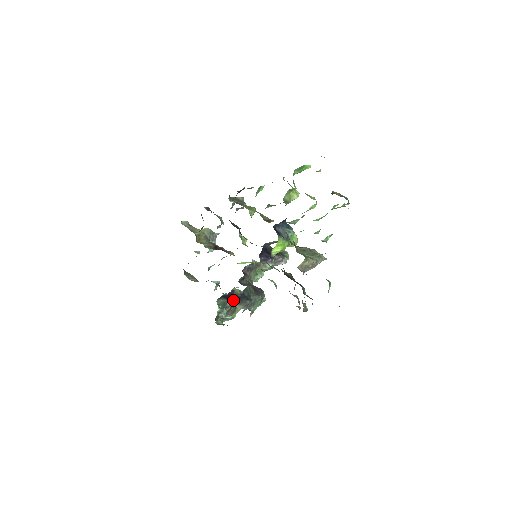
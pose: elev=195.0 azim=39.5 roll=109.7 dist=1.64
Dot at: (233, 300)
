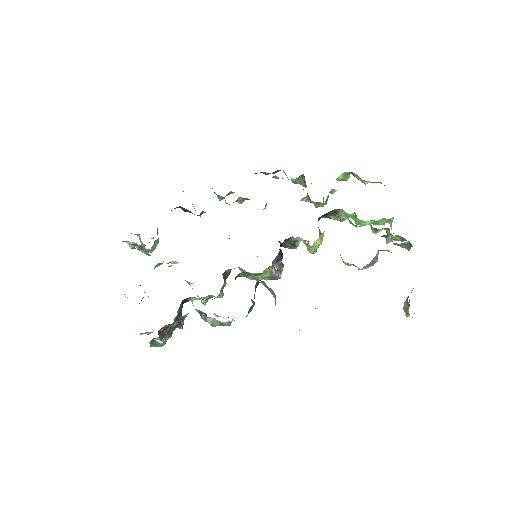
Dot at: occluded
